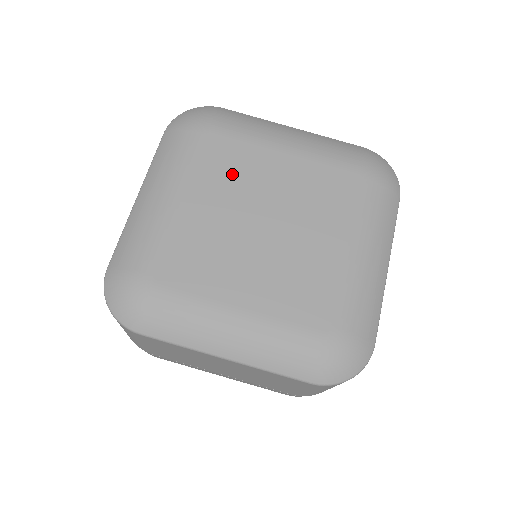
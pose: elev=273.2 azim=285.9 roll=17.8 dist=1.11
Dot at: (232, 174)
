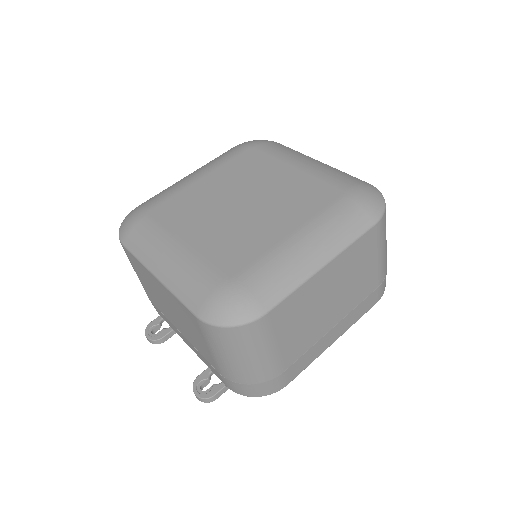
Dot at: (192, 208)
